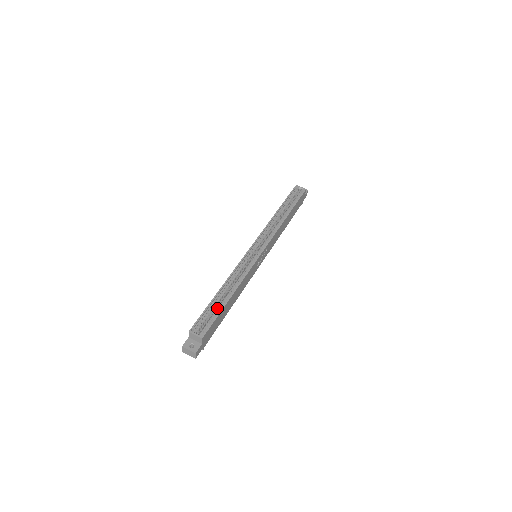
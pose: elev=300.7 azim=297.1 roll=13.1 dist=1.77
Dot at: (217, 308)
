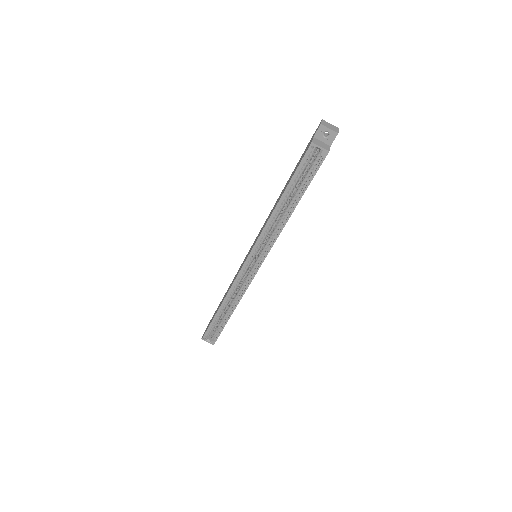
Dot at: (221, 322)
